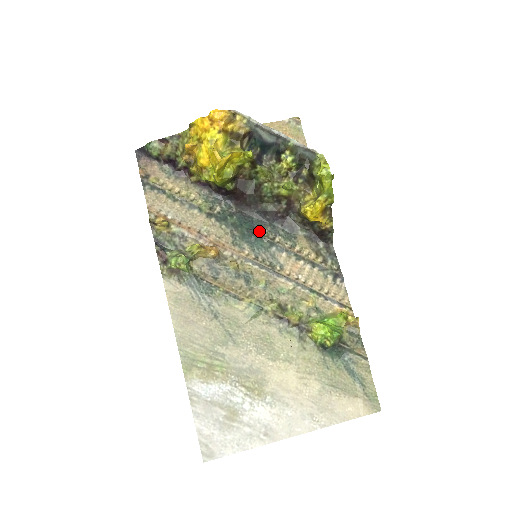
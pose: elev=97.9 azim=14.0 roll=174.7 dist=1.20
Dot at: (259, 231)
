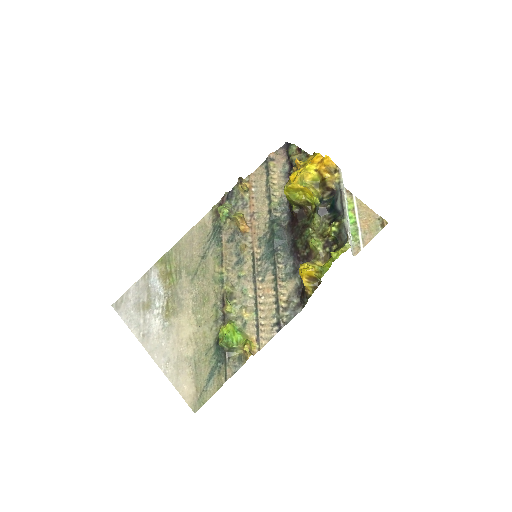
Dot at: (279, 250)
